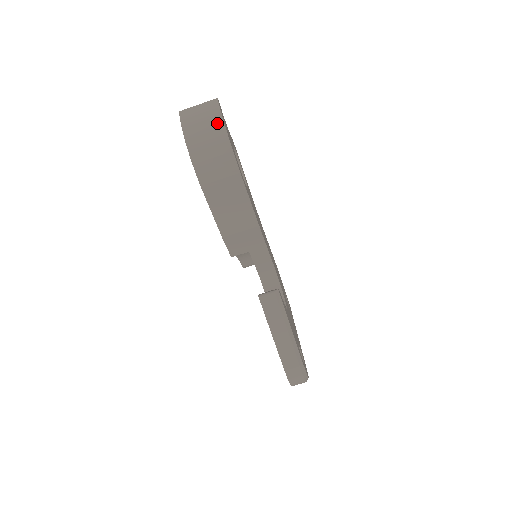
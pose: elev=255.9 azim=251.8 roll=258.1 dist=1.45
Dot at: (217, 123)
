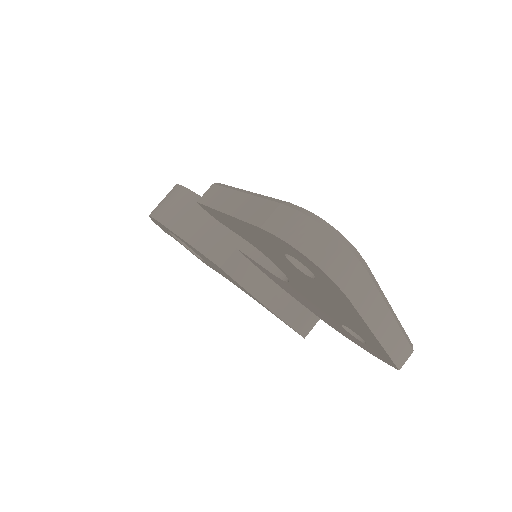
Dot at: occluded
